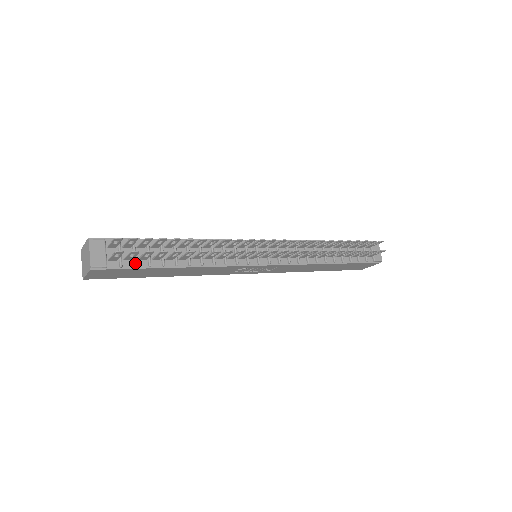
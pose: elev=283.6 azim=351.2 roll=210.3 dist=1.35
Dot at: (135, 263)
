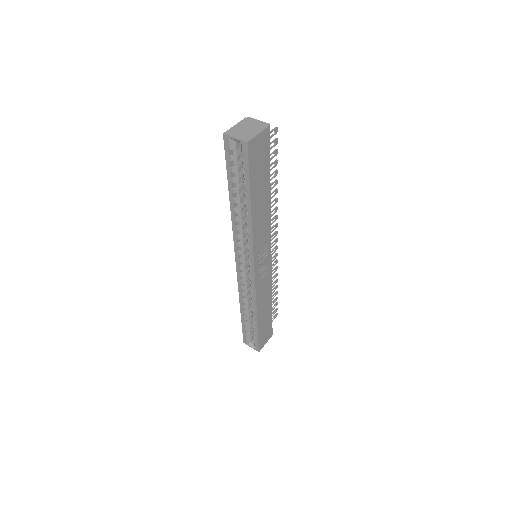
Dot at: occluded
